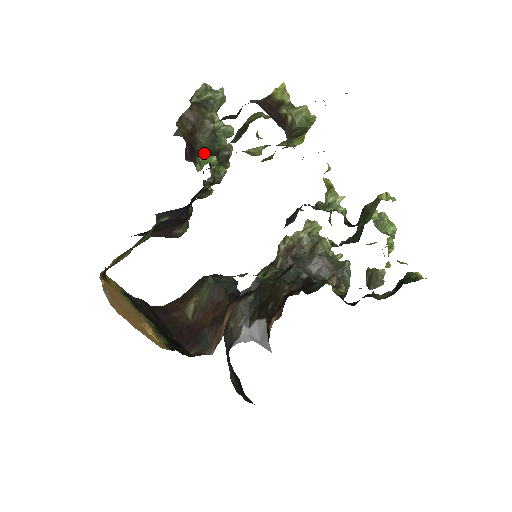
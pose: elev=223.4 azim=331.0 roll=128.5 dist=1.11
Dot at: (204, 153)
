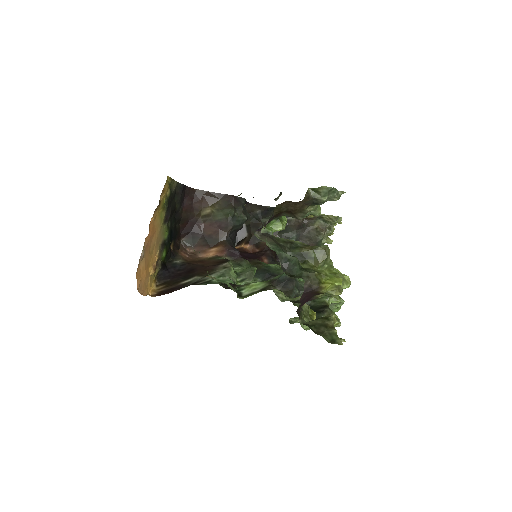
Dot at: (280, 217)
